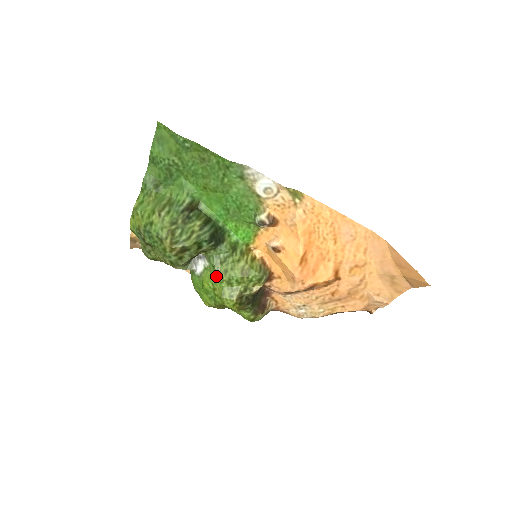
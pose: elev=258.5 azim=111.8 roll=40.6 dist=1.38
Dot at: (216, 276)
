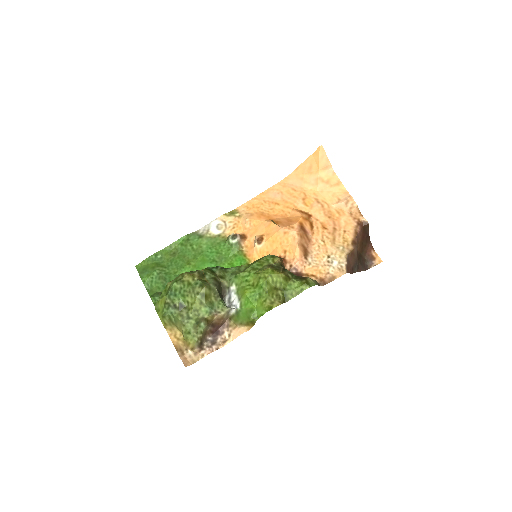
Dot at: (243, 277)
